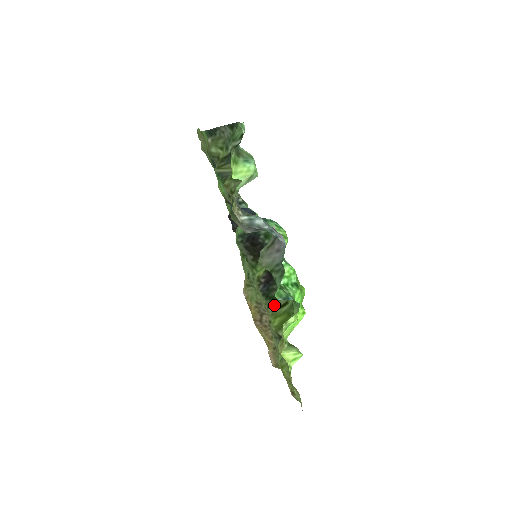
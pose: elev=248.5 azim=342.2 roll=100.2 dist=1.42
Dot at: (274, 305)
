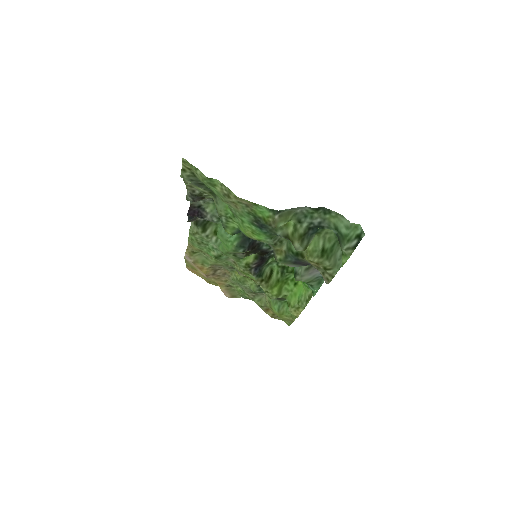
Dot at: (266, 279)
